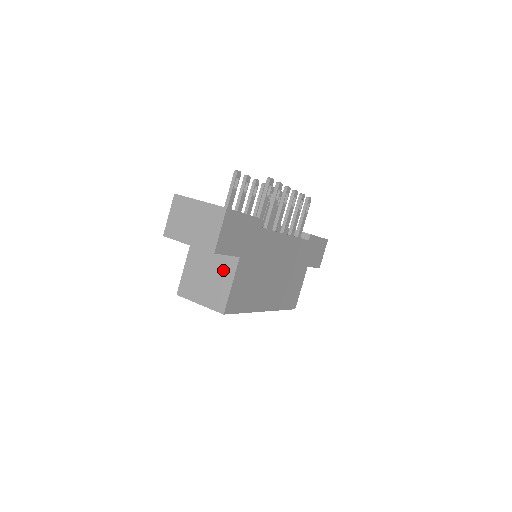
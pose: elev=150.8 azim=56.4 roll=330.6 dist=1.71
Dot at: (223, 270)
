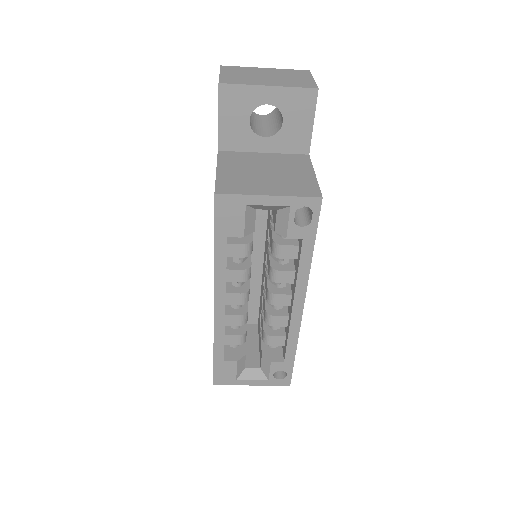
Dot at: (291, 165)
